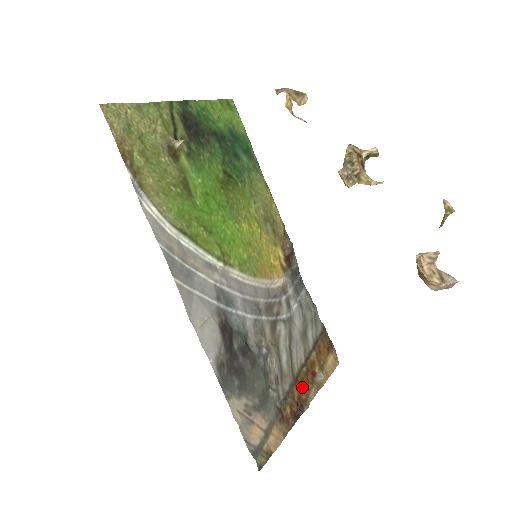
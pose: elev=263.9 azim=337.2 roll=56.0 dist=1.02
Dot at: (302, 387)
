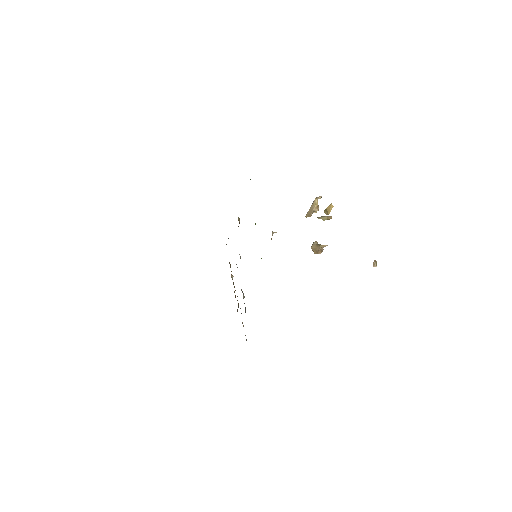
Dot at: occluded
